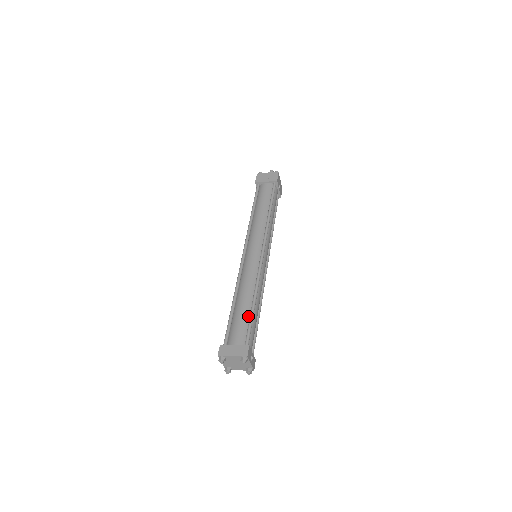
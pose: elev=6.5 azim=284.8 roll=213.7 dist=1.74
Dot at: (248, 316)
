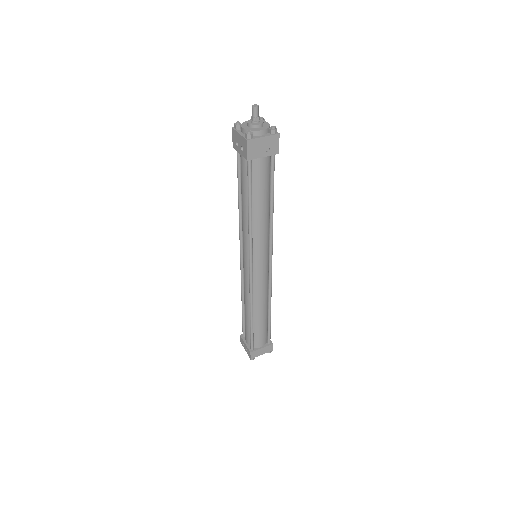
Dot at: (266, 323)
